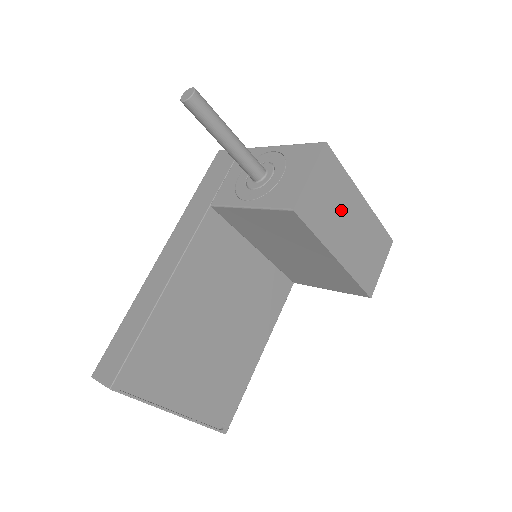
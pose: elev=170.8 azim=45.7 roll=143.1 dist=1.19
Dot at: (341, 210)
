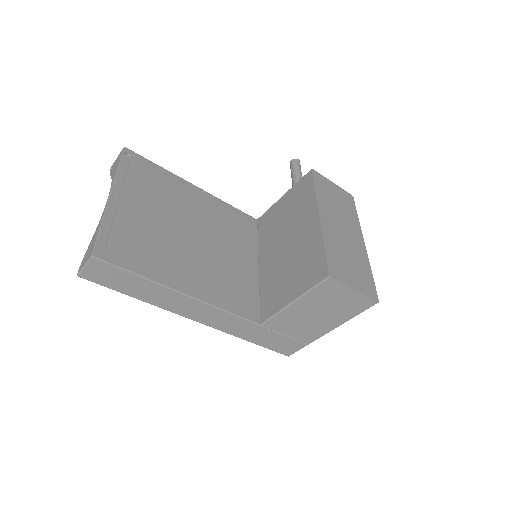
Dot at: (342, 217)
